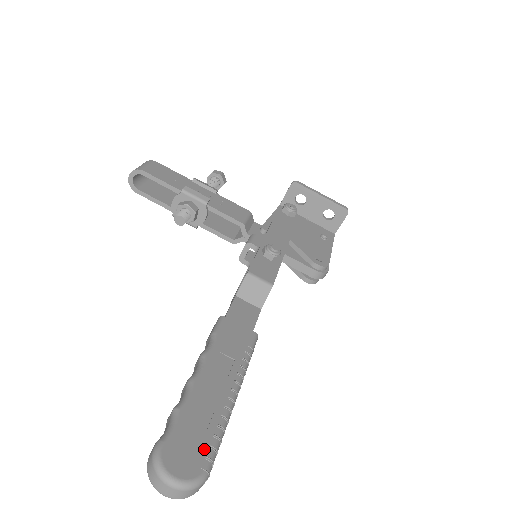
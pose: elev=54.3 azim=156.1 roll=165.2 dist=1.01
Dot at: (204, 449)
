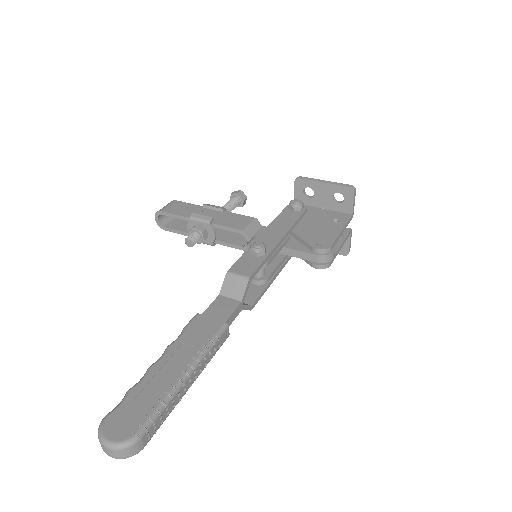
Dot at: (140, 419)
